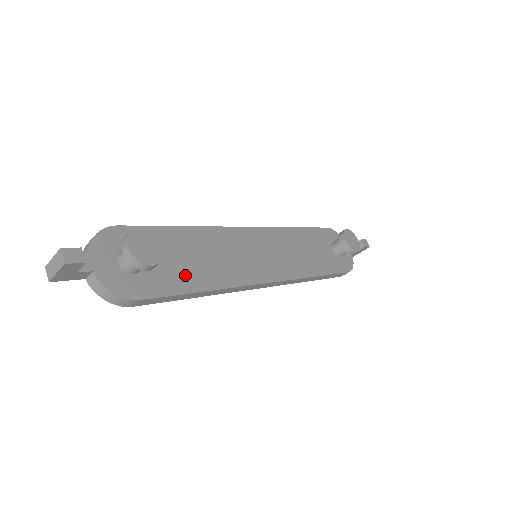
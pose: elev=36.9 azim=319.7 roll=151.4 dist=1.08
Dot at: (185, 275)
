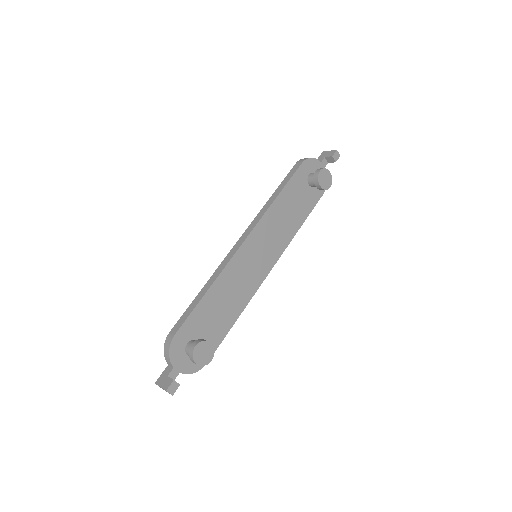
Dot at: (222, 324)
